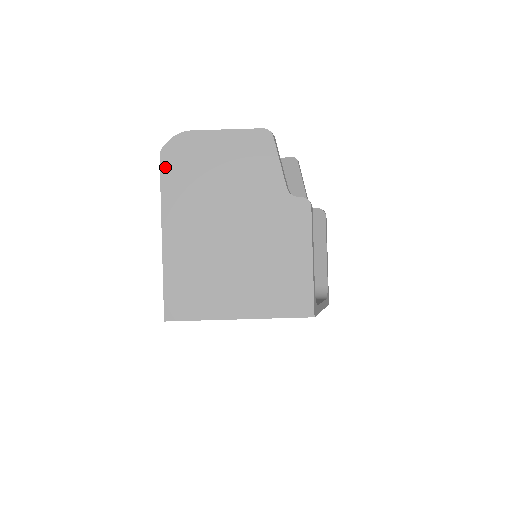
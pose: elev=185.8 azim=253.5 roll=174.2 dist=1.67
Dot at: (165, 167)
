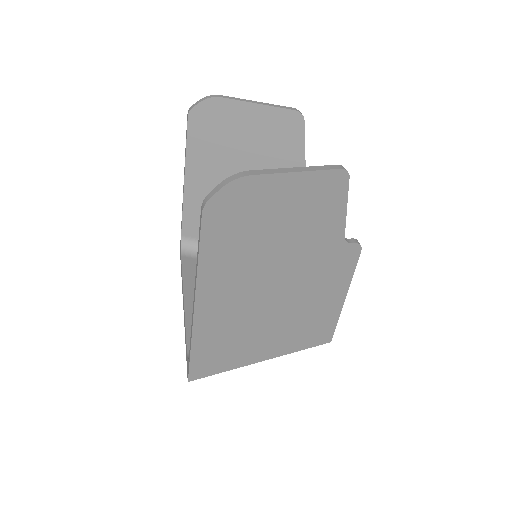
Dot at: (208, 227)
